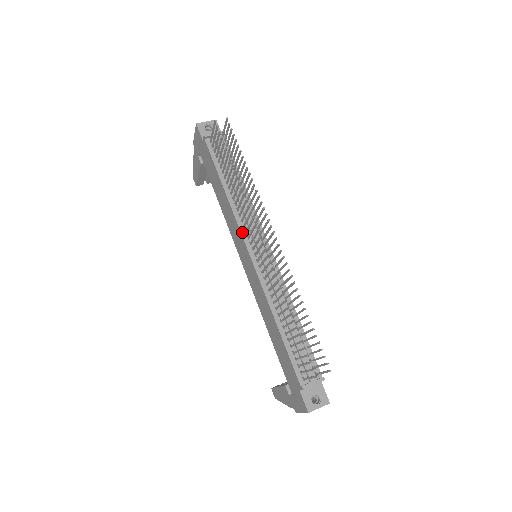
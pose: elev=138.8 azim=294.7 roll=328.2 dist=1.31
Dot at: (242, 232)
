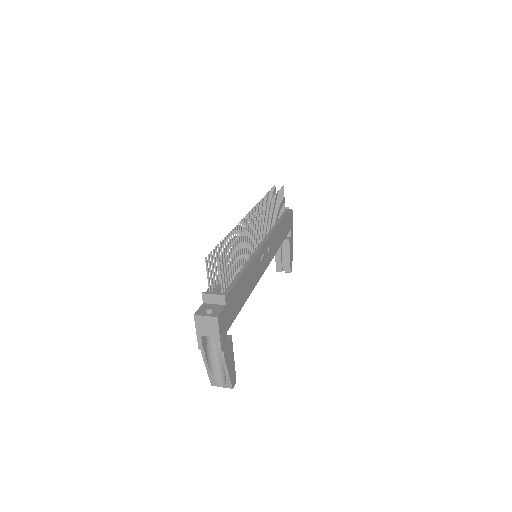
Dot at: occluded
